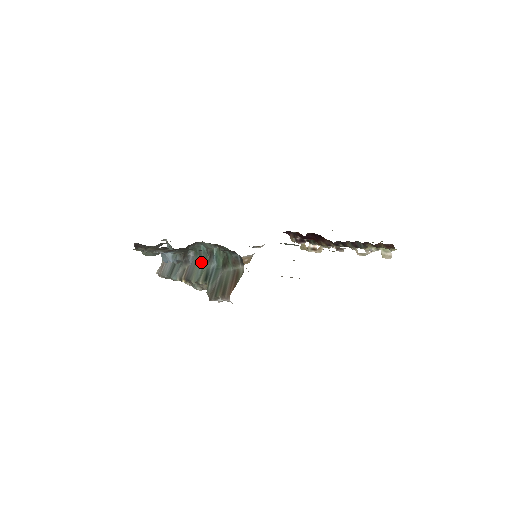
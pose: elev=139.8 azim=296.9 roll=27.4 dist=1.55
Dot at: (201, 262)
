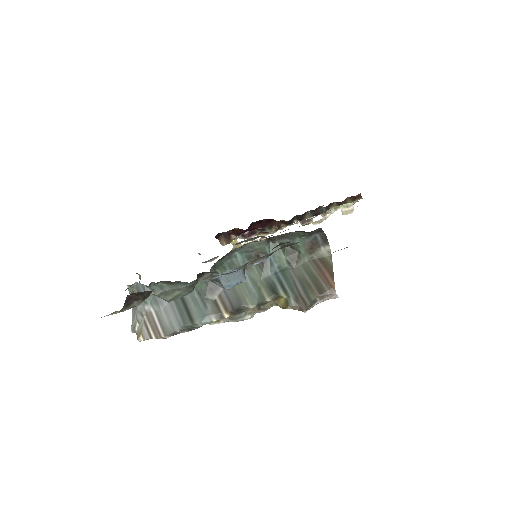
Dot at: occluded
